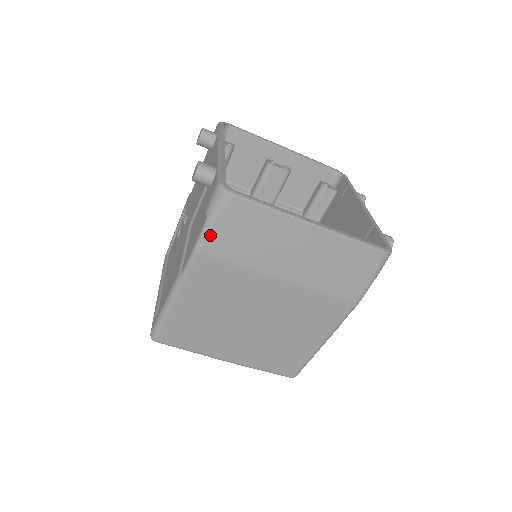
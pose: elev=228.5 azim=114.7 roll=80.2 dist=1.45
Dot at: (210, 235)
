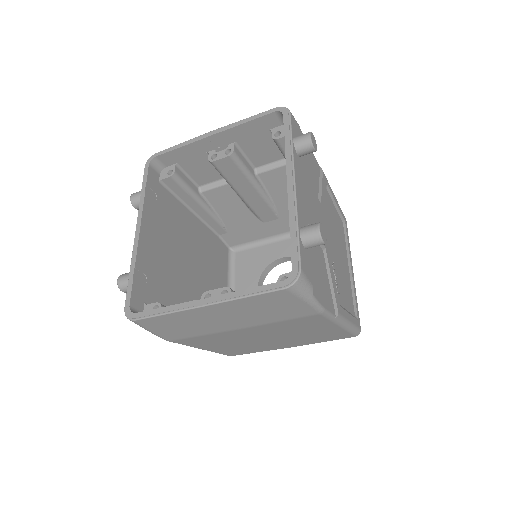
Dot at: (159, 335)
